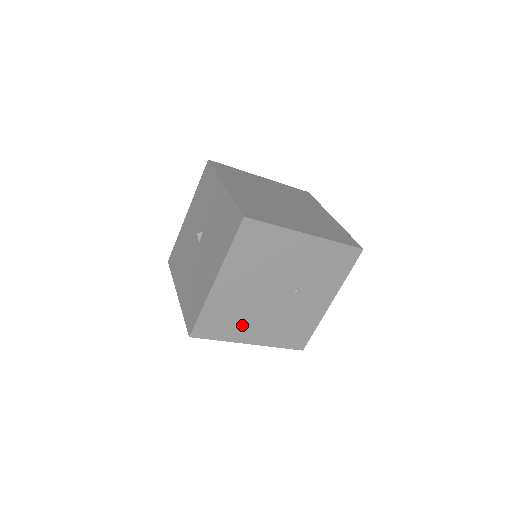
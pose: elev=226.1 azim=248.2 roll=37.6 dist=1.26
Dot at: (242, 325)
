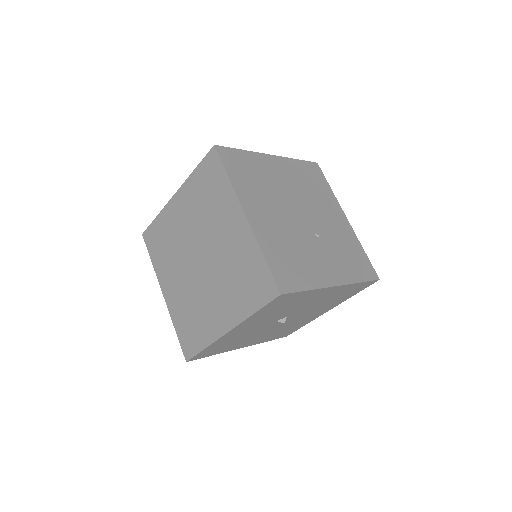
Dot at: (257, 196)
